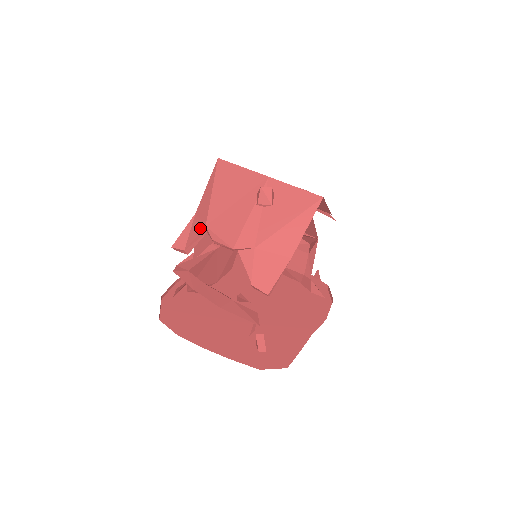
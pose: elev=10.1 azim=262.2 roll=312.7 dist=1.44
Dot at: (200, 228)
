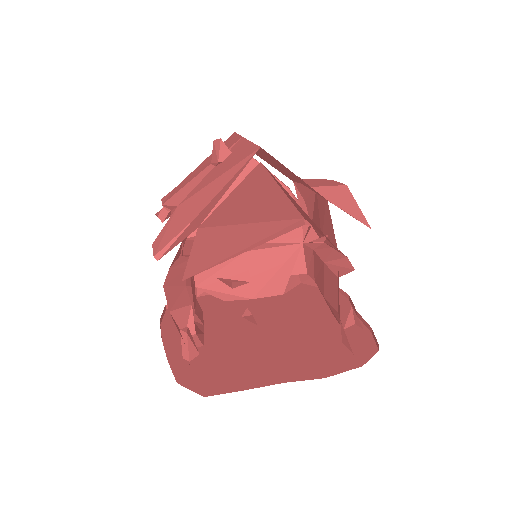
Dot at: occluded
